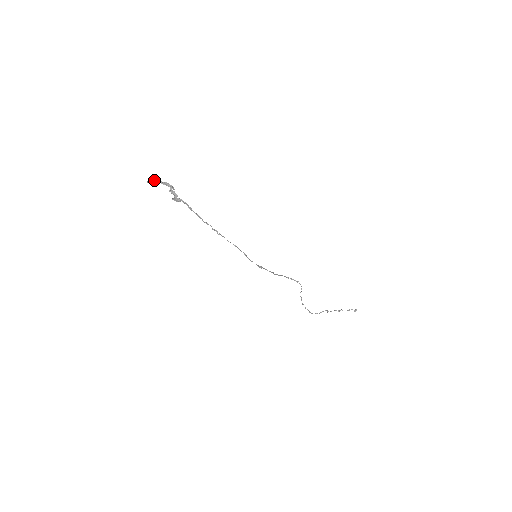
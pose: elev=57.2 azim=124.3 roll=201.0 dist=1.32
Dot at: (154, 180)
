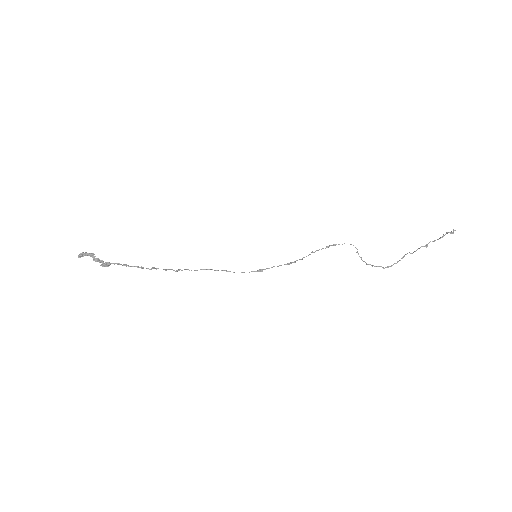
Dot at: (78, 255)
